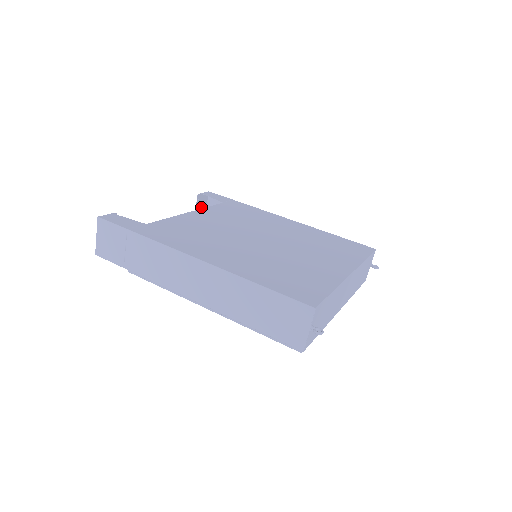
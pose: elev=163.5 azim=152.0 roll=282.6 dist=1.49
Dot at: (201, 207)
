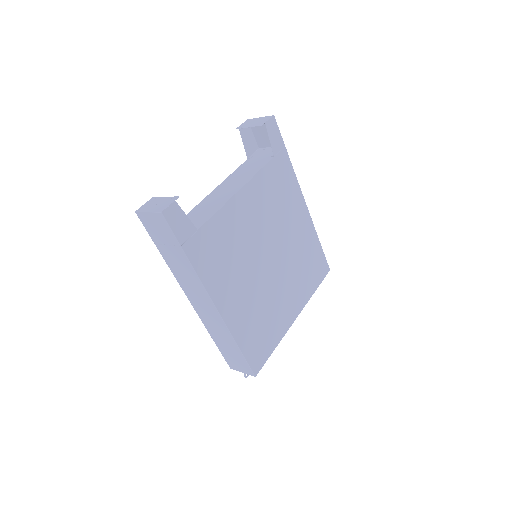
Dot at: (254, 122)
